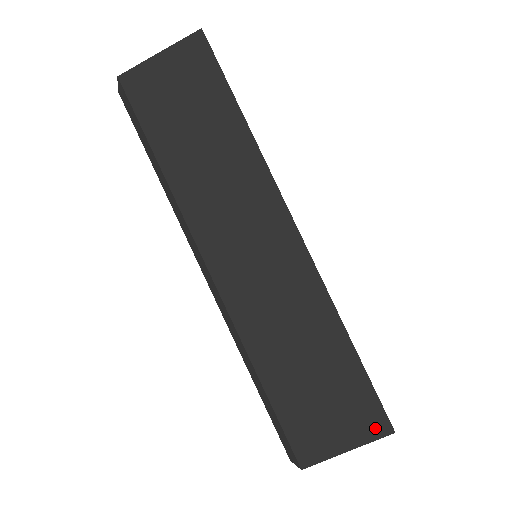
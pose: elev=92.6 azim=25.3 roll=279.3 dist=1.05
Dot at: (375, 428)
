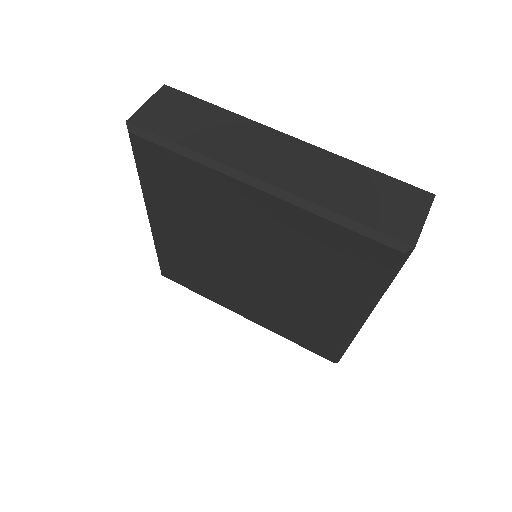
Dot at: (425, 199)
